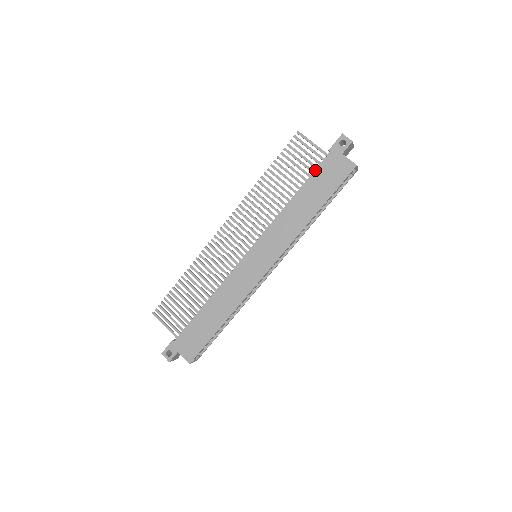
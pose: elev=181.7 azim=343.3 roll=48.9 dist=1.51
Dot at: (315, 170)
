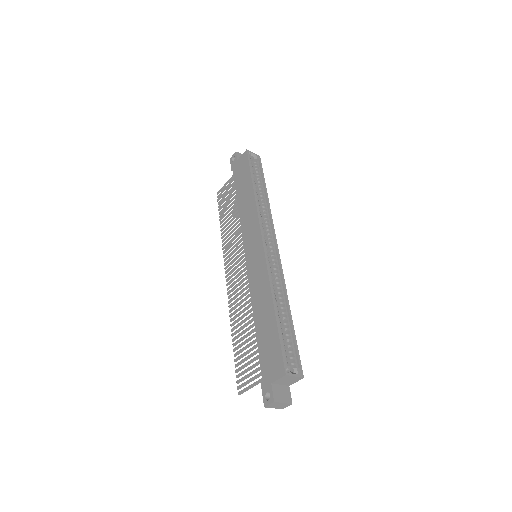
Dot at: occluded
